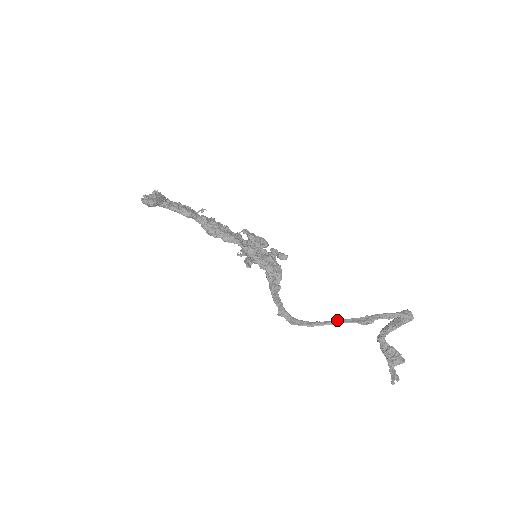
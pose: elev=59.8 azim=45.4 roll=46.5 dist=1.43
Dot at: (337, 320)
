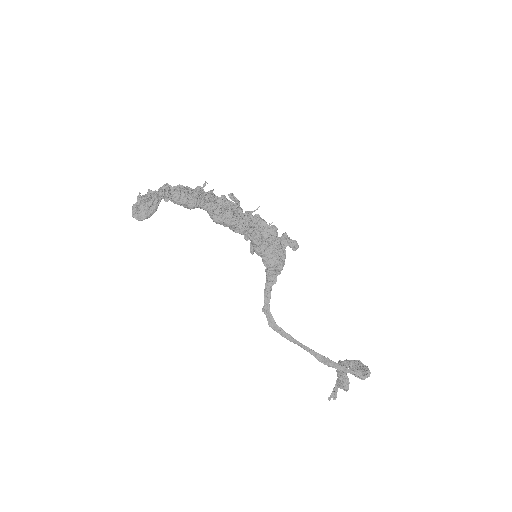
Dot at: (304, 346)
